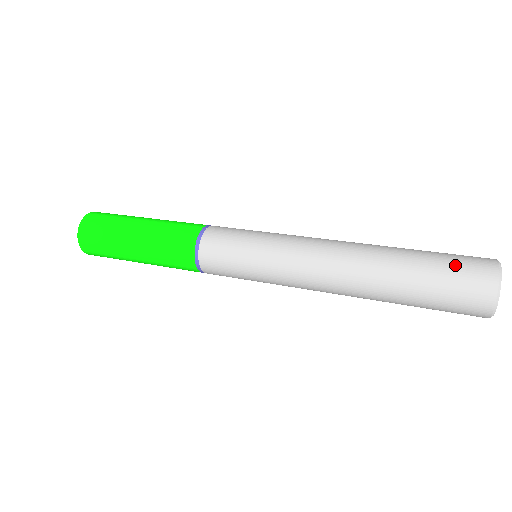
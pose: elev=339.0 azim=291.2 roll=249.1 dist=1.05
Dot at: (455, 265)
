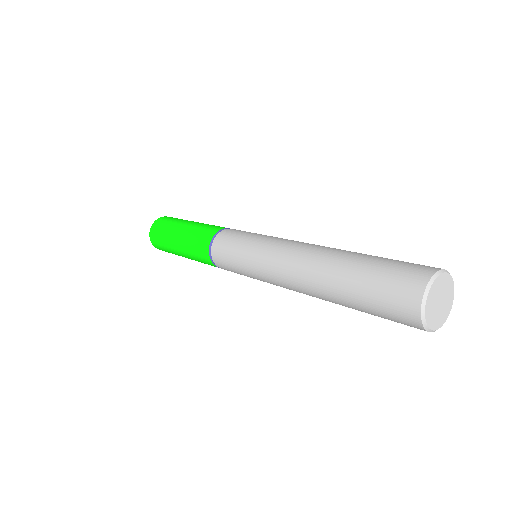
Dot at: (400, 262)
